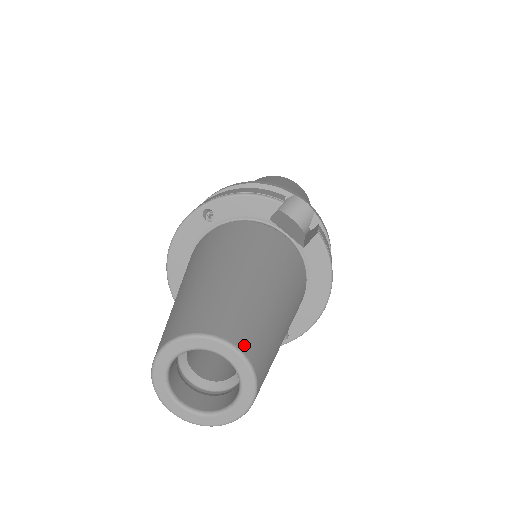
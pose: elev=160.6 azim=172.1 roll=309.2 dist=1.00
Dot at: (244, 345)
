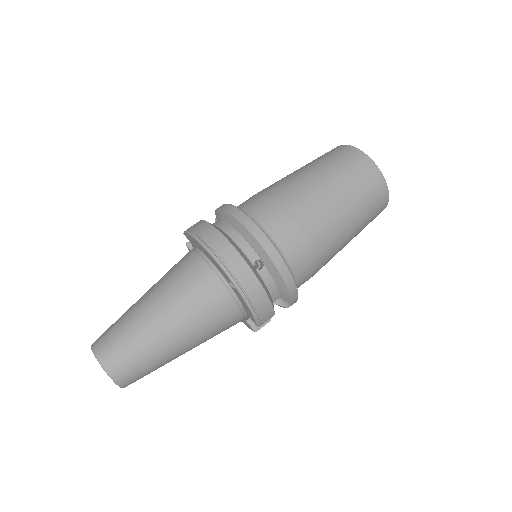
Dot at: occluded
